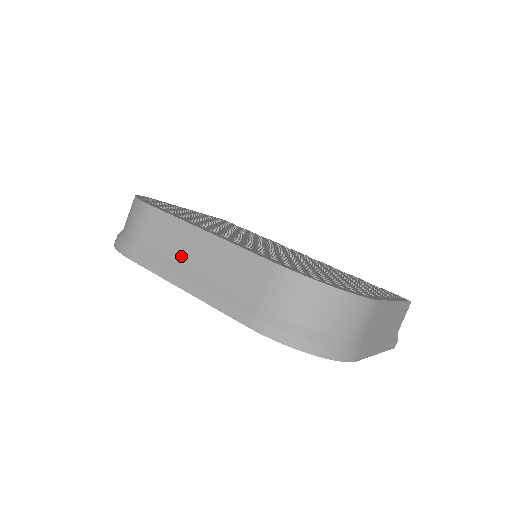
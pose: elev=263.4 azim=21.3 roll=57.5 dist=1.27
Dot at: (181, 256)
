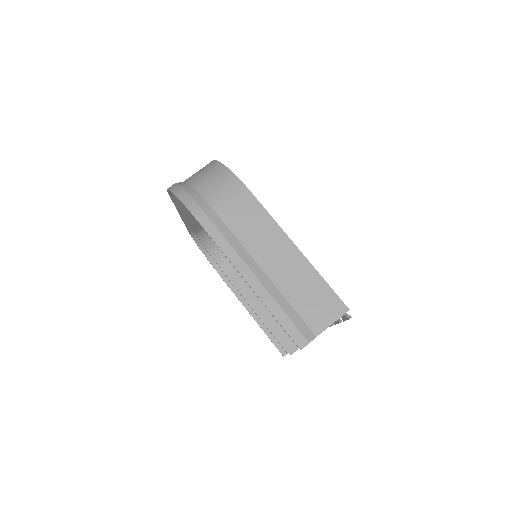
Dot at: occluded
